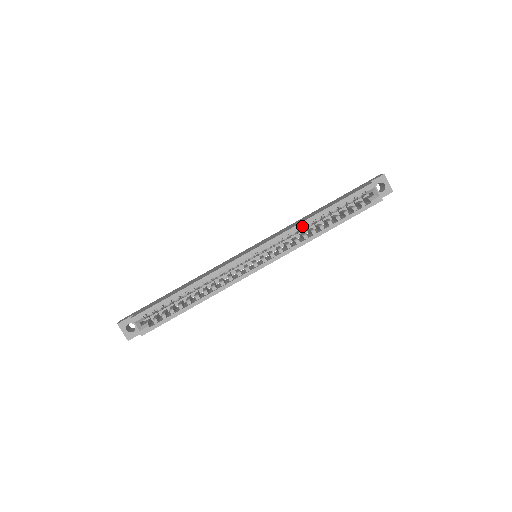
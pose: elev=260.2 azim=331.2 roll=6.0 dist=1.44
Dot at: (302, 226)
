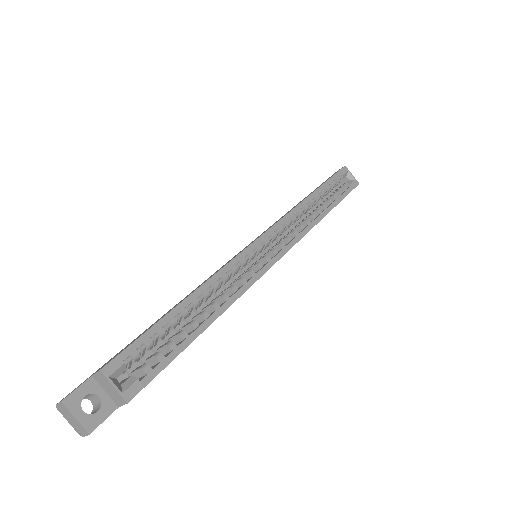
Dot at: (299, 210)
